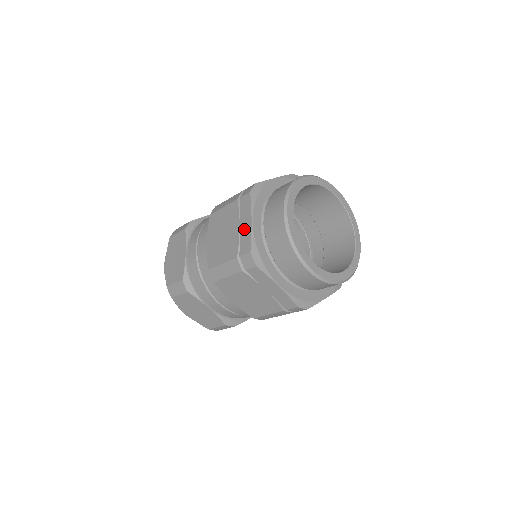
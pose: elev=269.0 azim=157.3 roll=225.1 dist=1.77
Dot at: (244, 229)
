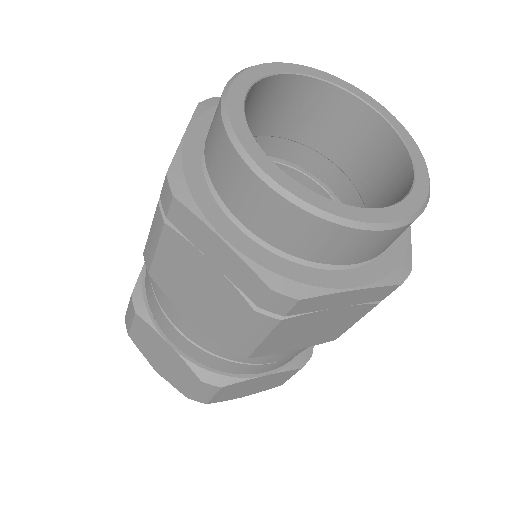
Dot at: (222, 261)
